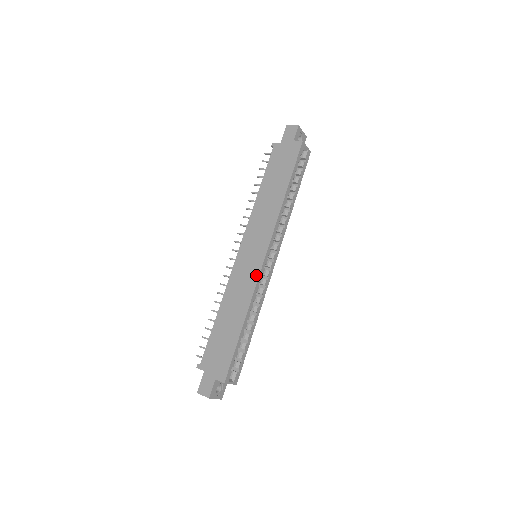
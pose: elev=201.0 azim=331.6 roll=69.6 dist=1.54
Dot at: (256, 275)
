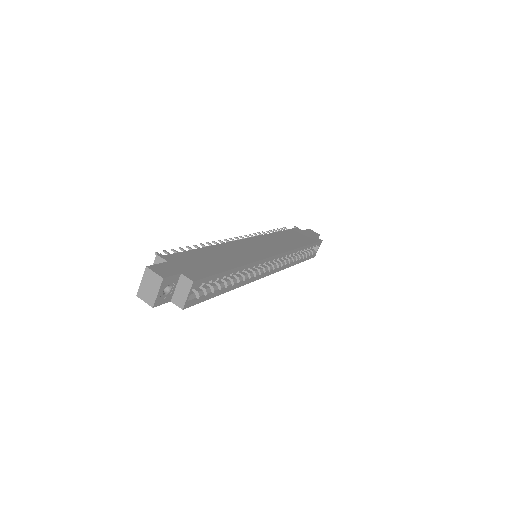
Dot at: (263, 256)
